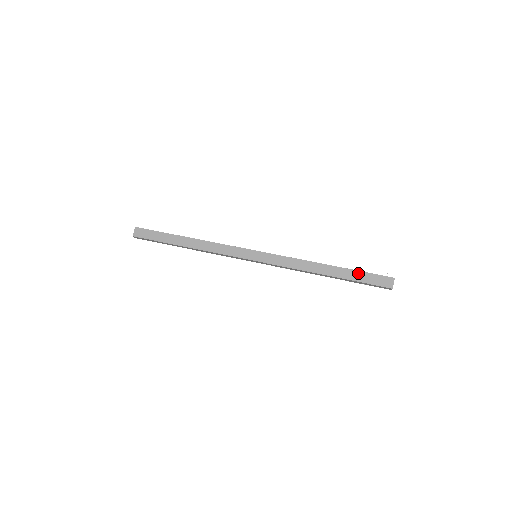
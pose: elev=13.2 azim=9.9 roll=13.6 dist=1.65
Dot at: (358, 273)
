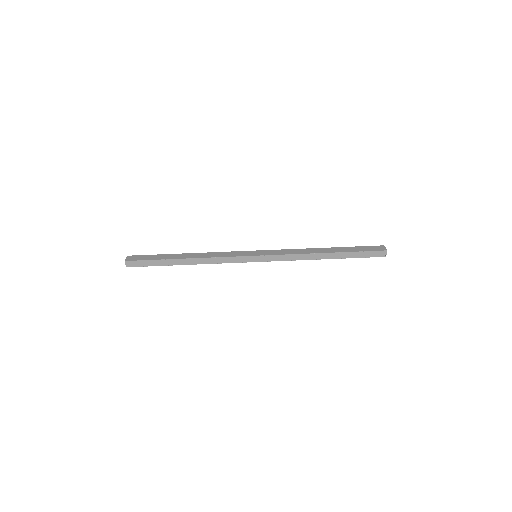
Dot at: (353, 248)
